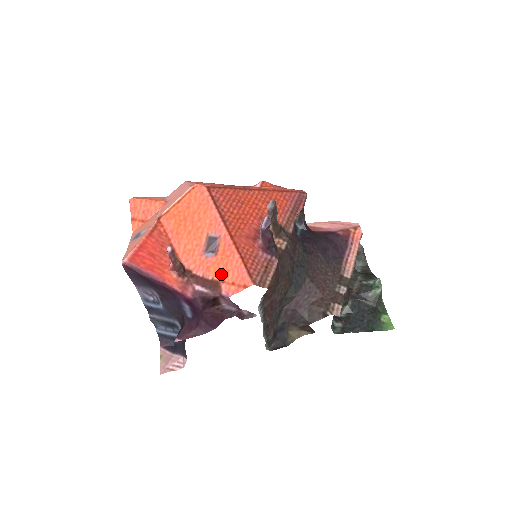
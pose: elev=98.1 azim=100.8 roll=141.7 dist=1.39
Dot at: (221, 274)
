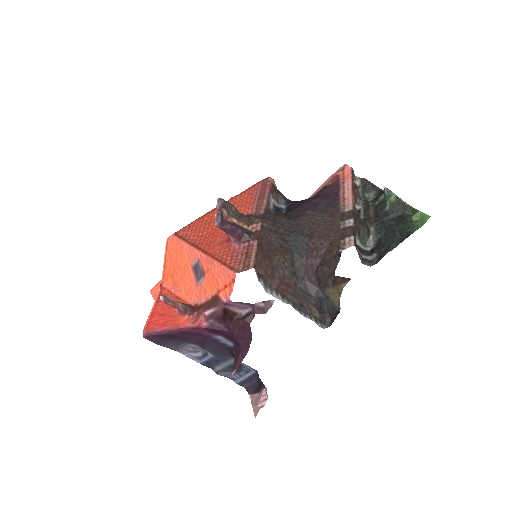
Dot at: (214, 287)
